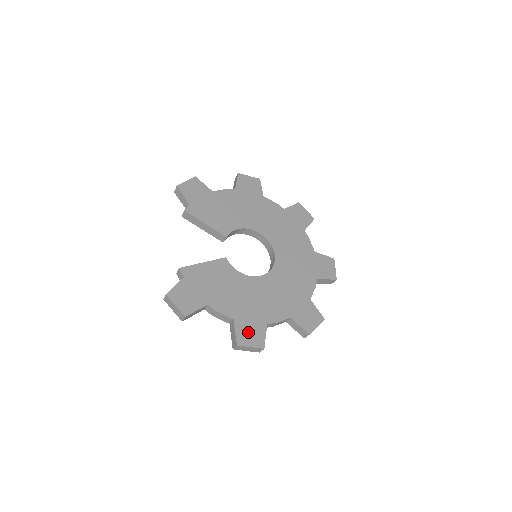
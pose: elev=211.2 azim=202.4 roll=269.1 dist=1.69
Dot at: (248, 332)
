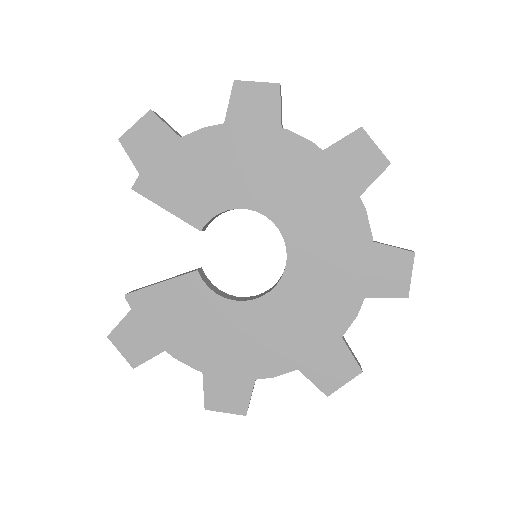
Dot at: (223, 391)
